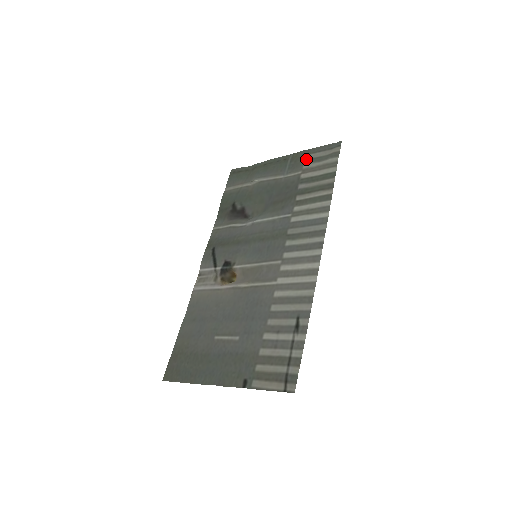
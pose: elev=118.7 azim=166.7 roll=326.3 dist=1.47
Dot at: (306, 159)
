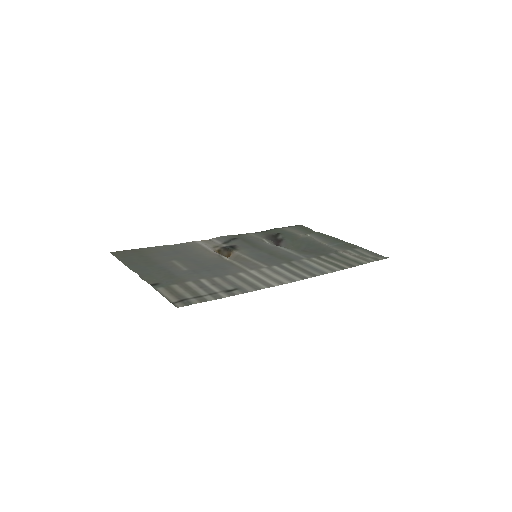
Dot at: (354, 249)
